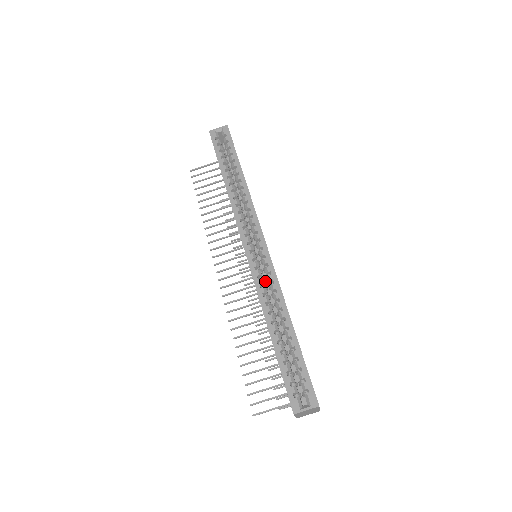
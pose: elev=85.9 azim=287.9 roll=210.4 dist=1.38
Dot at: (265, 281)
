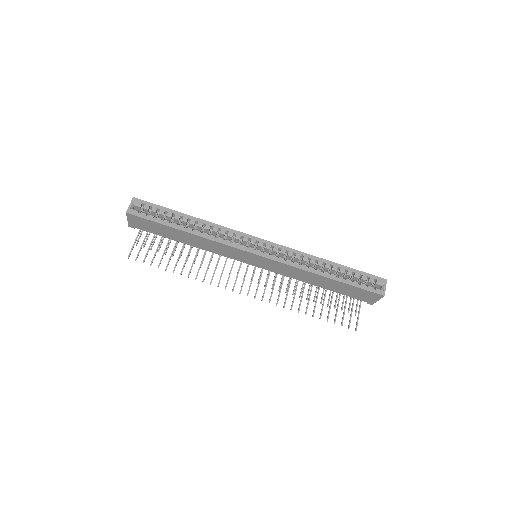
Dot at: occluded
